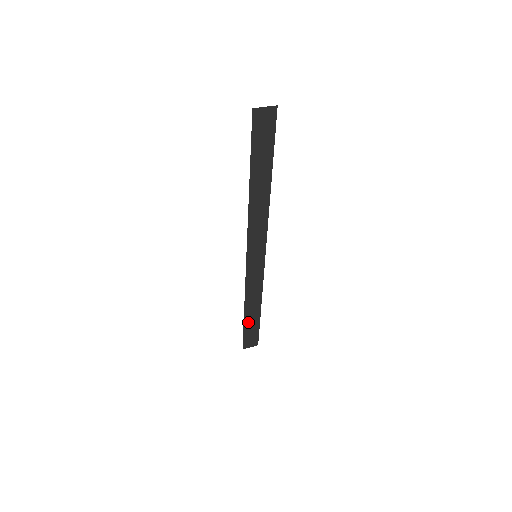
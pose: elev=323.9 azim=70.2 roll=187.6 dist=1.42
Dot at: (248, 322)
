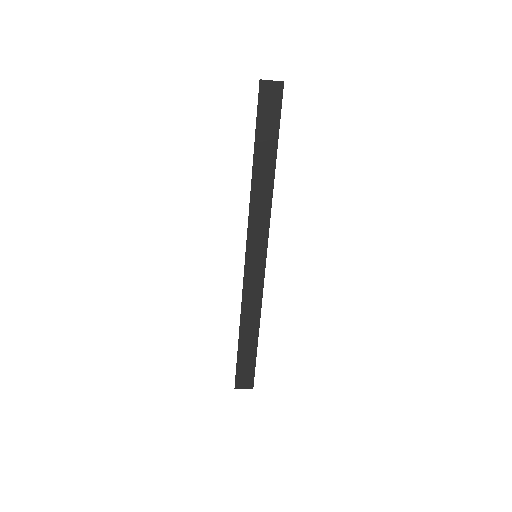
Dot at: (243, 349)
